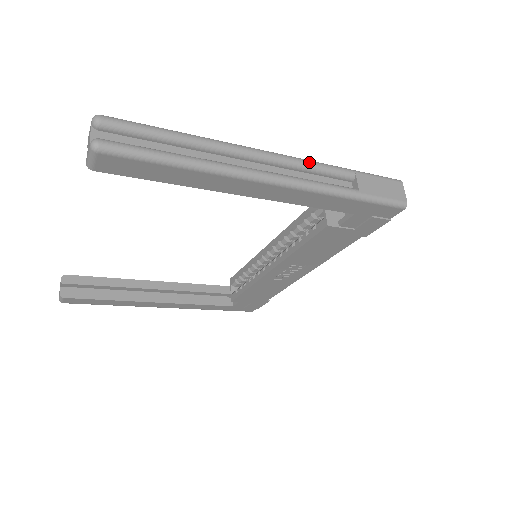
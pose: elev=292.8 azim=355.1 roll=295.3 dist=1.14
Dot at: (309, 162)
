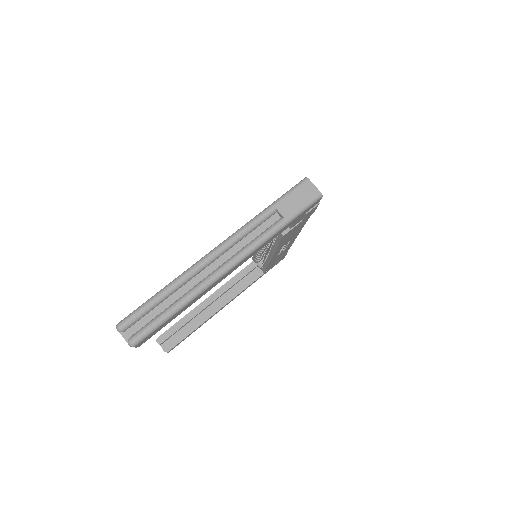
Dot at: (242, 231)
